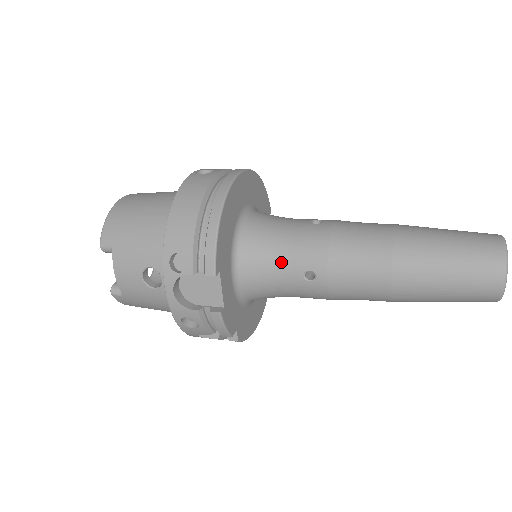
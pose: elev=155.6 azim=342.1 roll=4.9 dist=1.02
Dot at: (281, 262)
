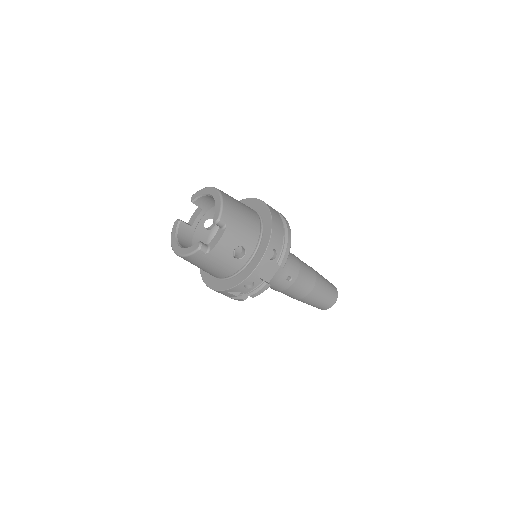
Dot at: (283, 268)
